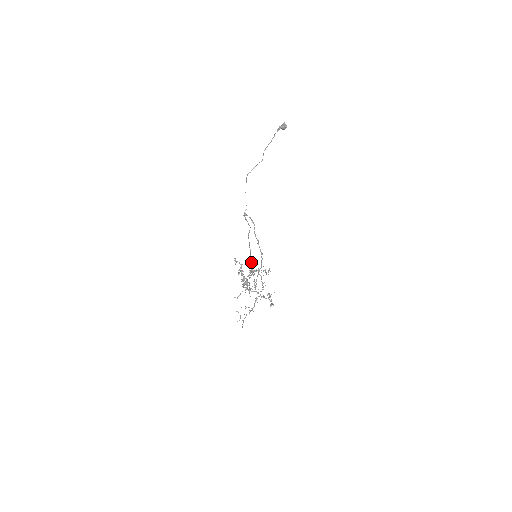
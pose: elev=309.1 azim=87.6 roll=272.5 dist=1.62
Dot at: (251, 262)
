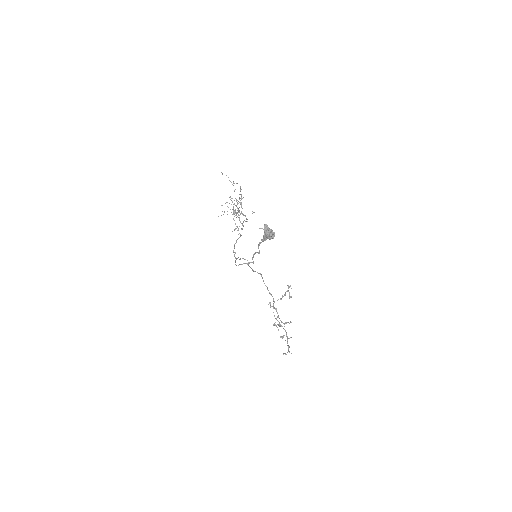
Dot at: occluded
